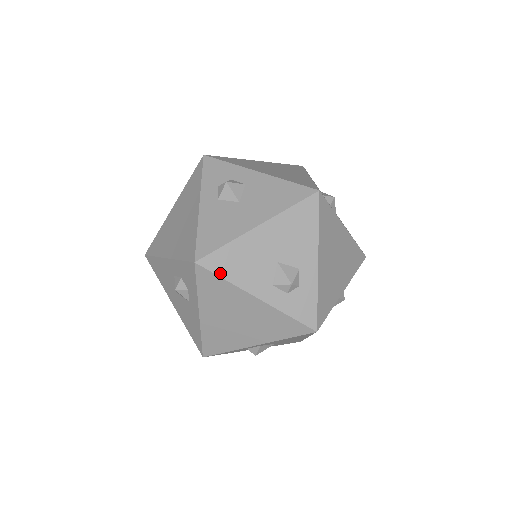
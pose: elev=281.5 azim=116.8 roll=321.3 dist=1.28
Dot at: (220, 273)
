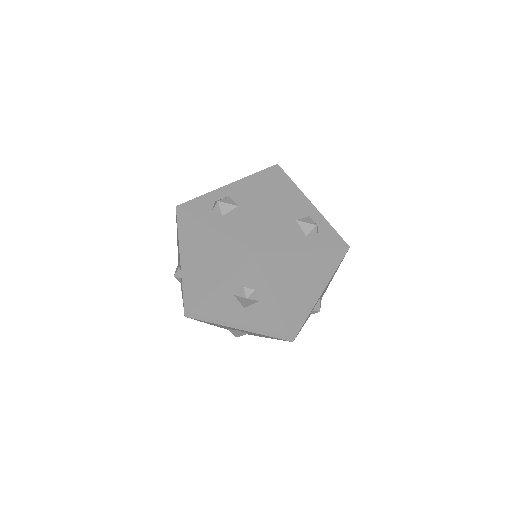
Dot at: (275, 249)
